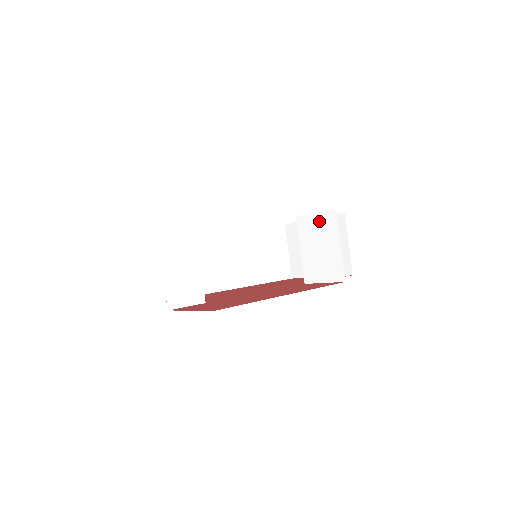
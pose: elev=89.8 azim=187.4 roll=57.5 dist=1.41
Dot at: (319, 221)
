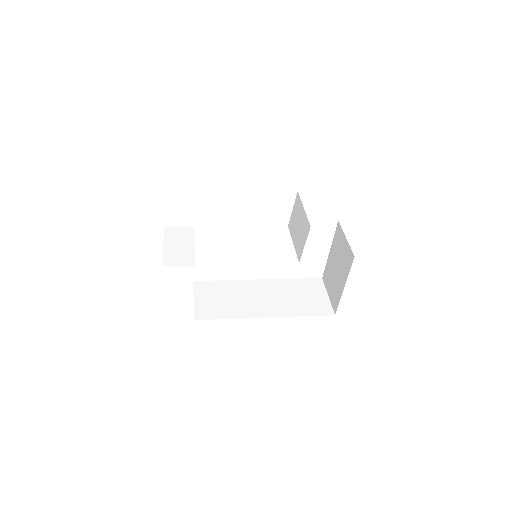
Dot at: (295, 211)
